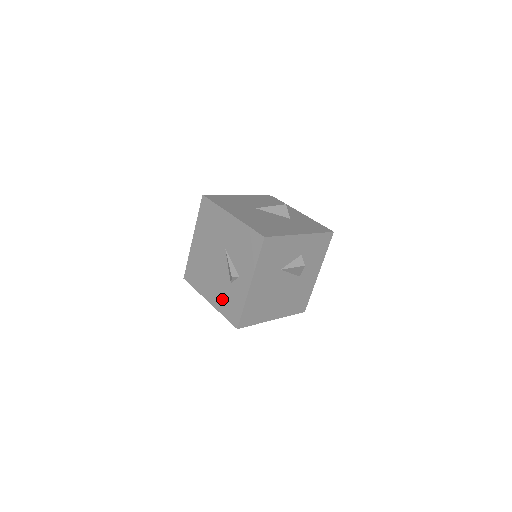
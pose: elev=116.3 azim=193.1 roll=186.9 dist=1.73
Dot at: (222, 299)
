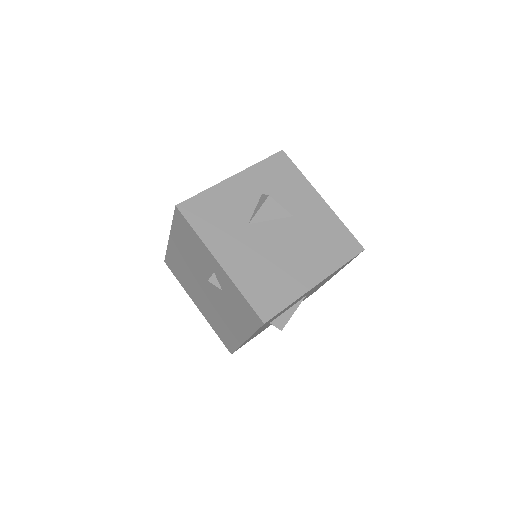
Dot at: (238, 318)
